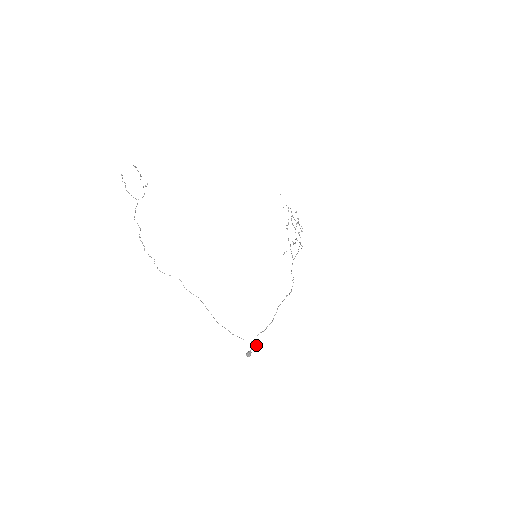
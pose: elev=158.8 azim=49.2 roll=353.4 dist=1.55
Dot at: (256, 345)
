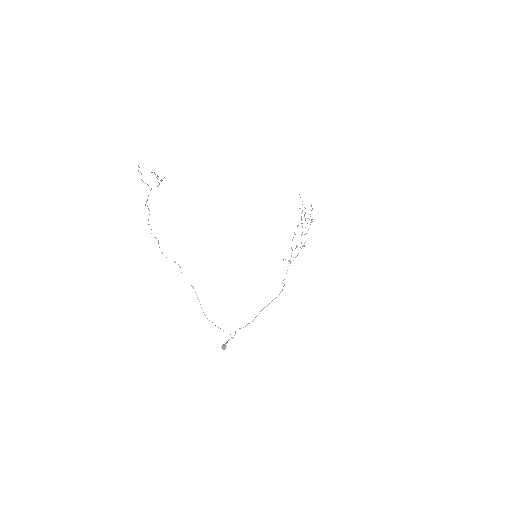
Dot at: (233, 337)
